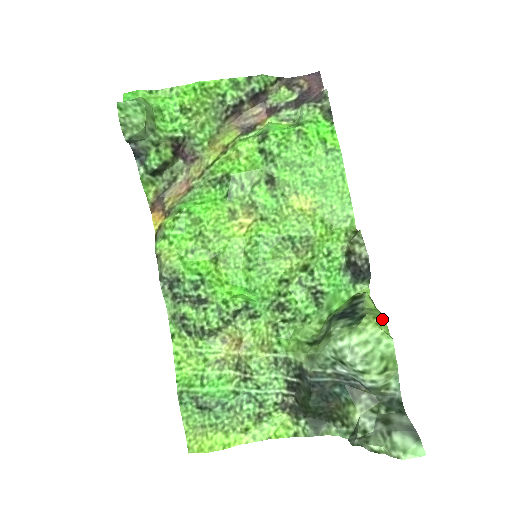
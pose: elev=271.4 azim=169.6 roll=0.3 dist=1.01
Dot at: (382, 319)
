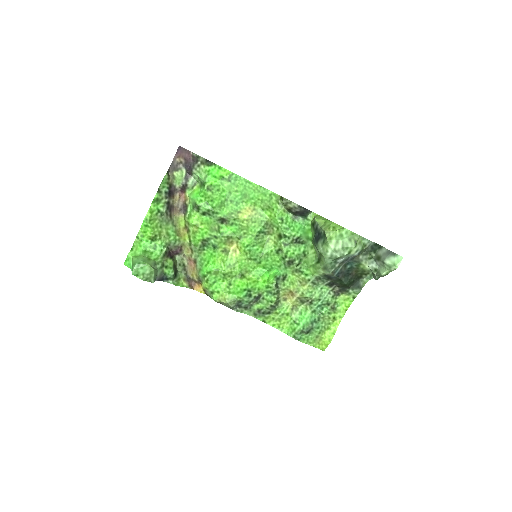
Dot at: (333, 225)
